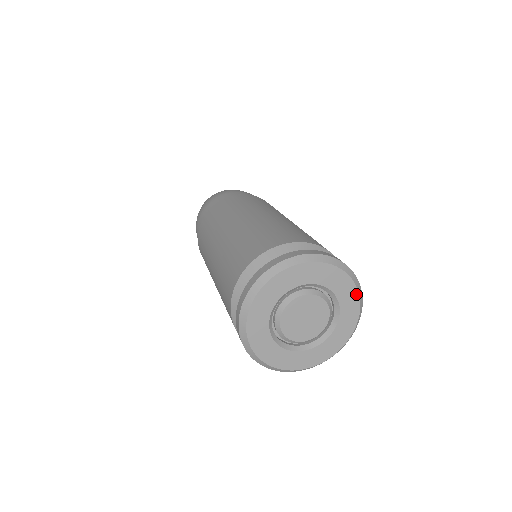
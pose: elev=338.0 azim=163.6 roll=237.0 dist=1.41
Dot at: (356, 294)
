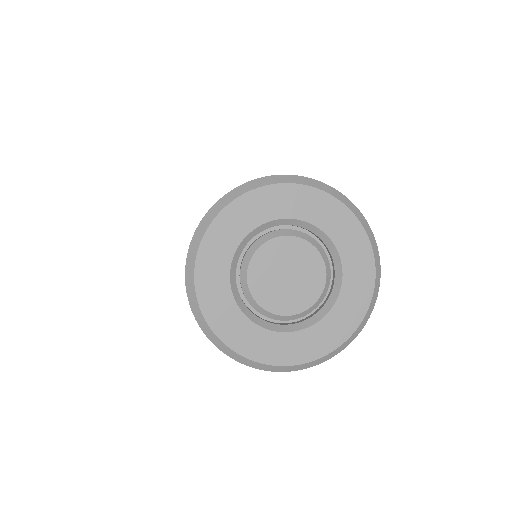
Dot at: (363, 310)
